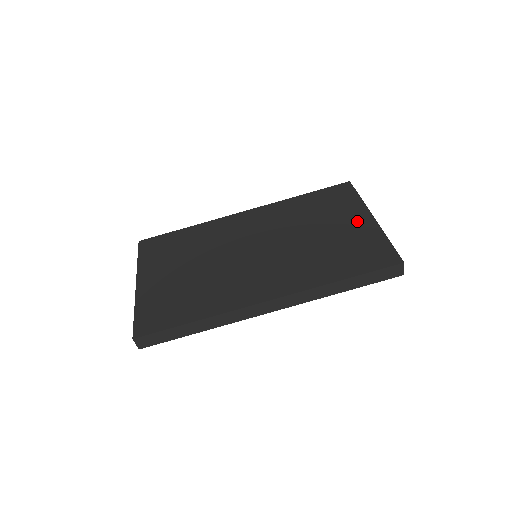
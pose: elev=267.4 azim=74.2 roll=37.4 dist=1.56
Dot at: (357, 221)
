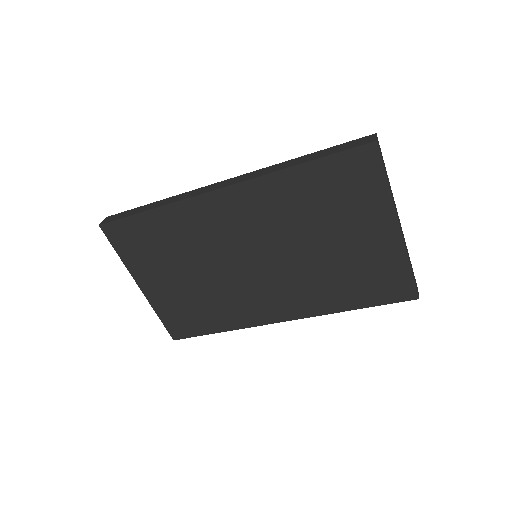
Dot at: (378, 233)
